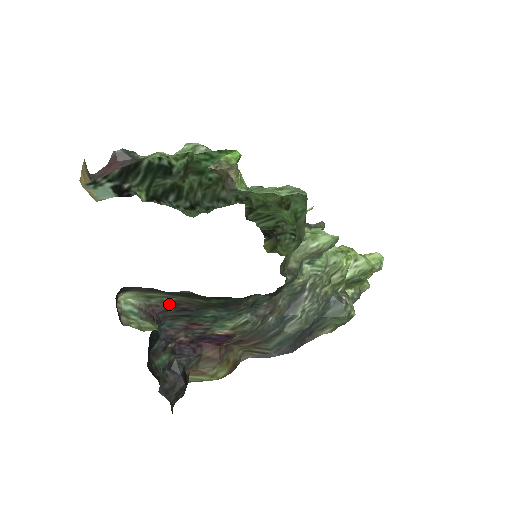
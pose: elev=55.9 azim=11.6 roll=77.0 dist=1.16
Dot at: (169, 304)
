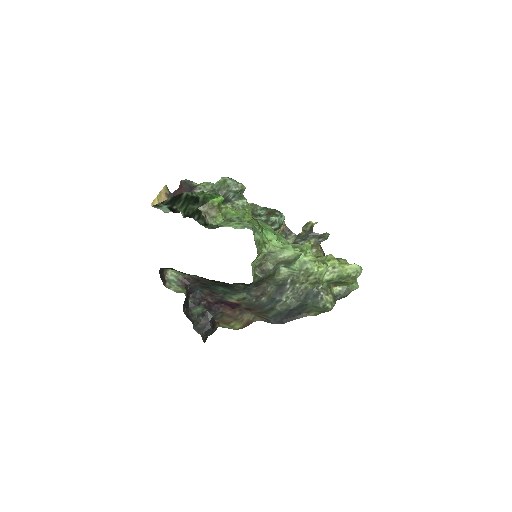
Dot at: (195, 279)
